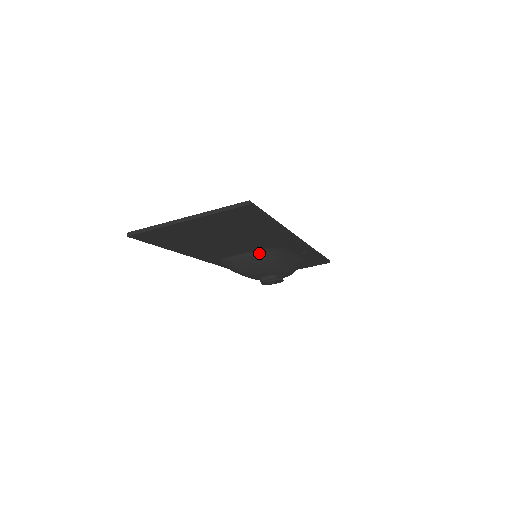
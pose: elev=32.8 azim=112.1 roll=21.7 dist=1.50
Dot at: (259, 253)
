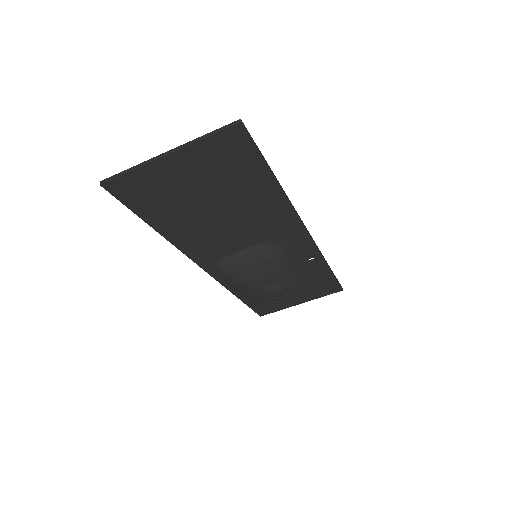
Dot at: (259, 249)
